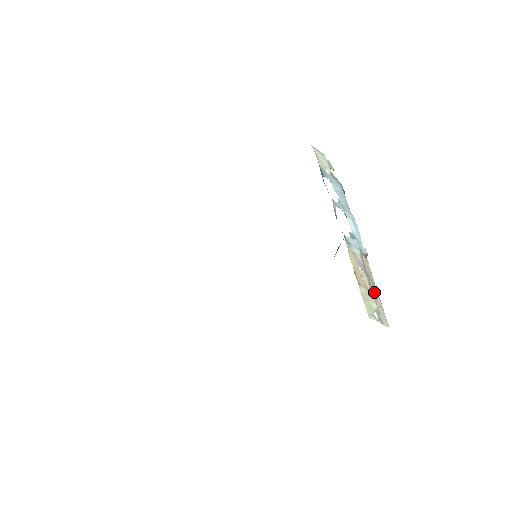
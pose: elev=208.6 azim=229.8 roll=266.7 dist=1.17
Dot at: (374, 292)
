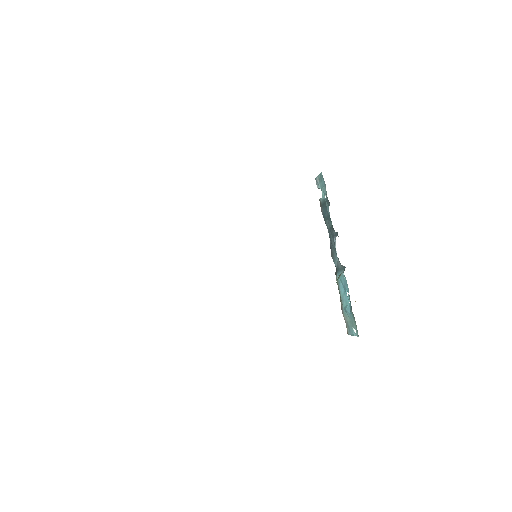
Dot at: (346, 308)
